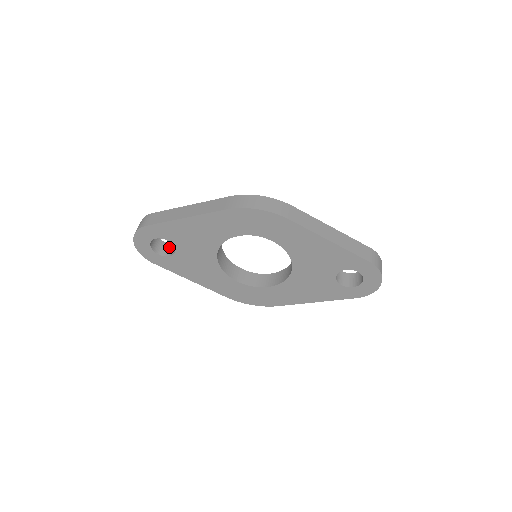
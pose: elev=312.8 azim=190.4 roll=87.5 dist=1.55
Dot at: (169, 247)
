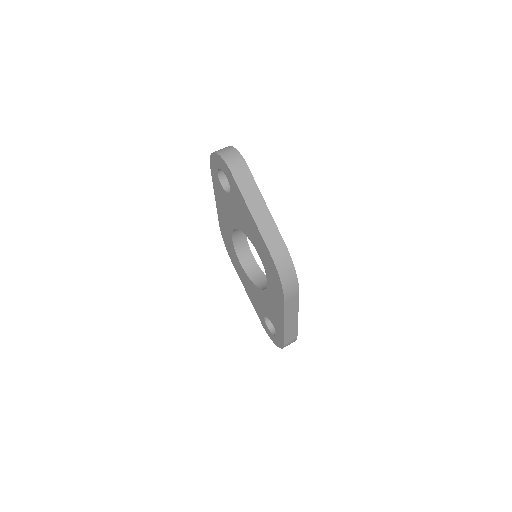
Dot at: occluded
